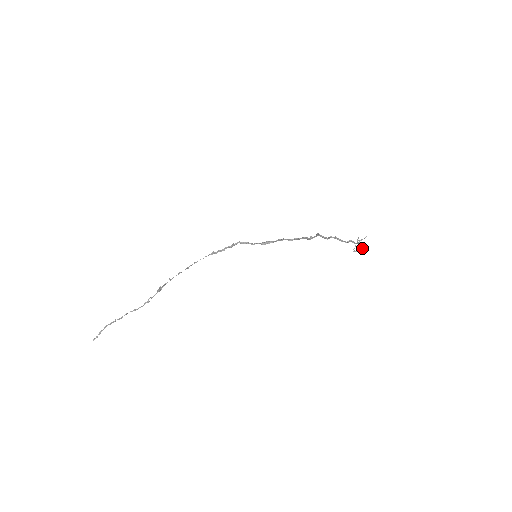
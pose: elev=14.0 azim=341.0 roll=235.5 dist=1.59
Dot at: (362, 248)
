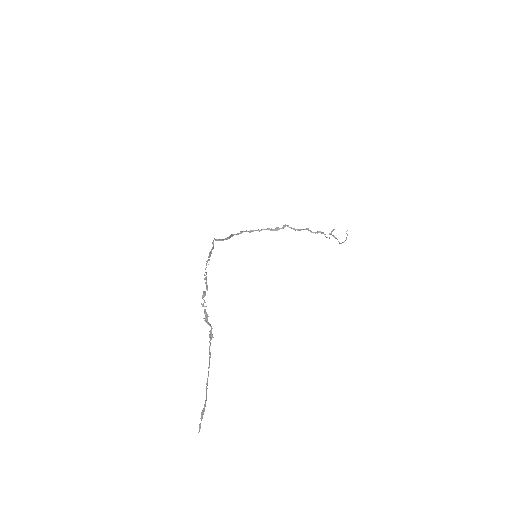
Dot at: (329, 238)
